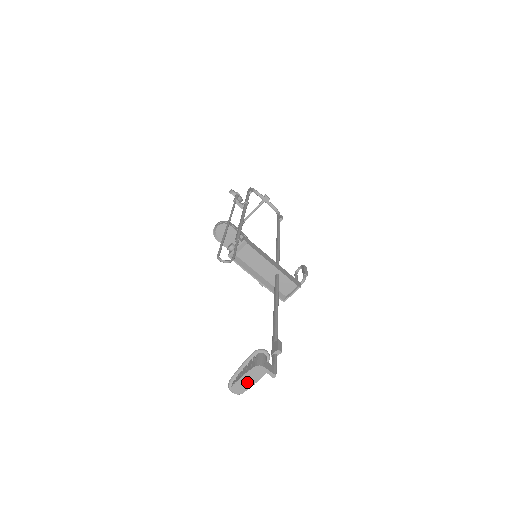
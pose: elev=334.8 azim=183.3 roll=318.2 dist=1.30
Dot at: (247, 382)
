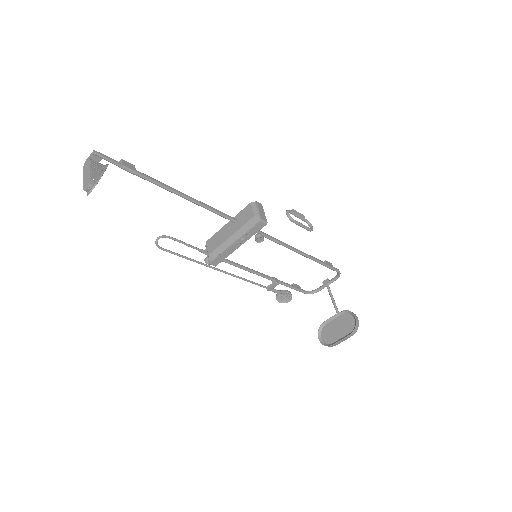
Dot at: (87, 175)
